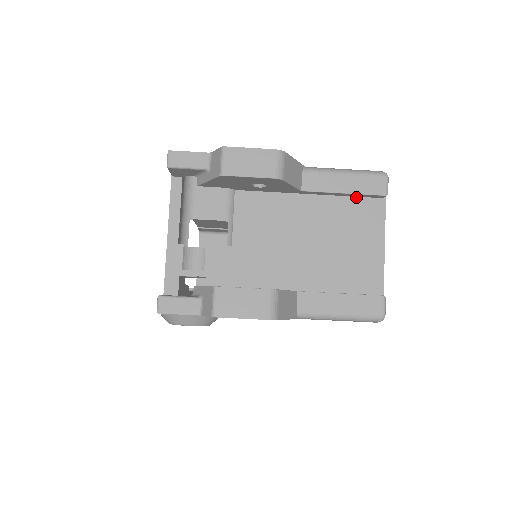
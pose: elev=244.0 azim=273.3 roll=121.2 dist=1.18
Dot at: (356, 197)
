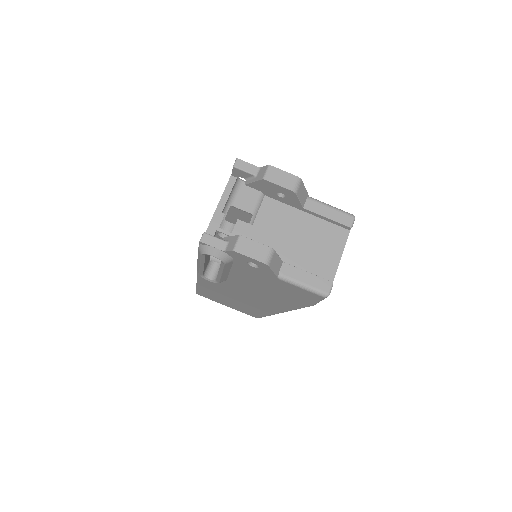
Dot at: (333, 224)
